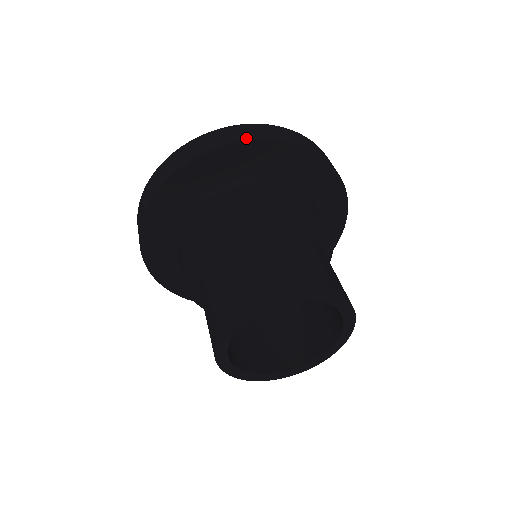
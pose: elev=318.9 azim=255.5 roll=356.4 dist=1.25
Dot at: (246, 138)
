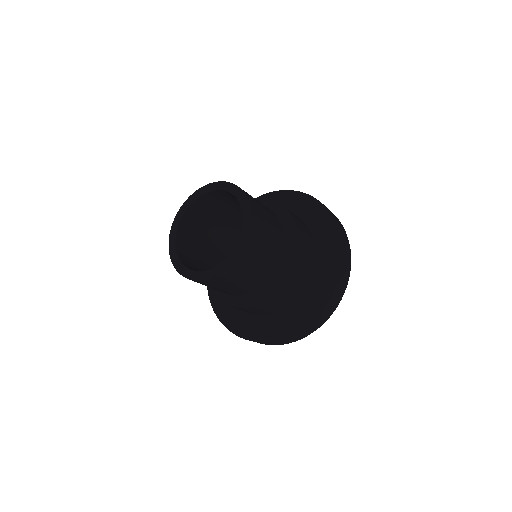
Dot at: (300, 192)
